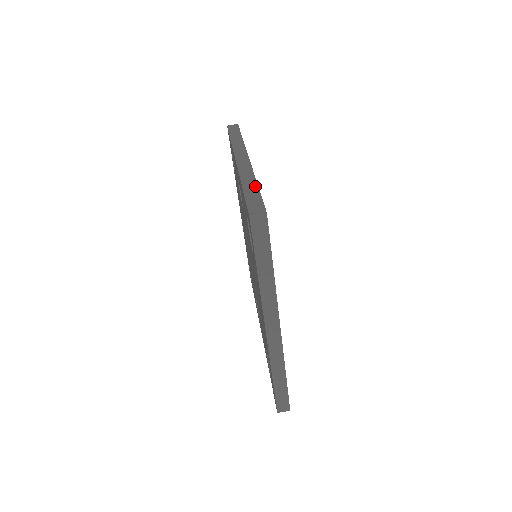
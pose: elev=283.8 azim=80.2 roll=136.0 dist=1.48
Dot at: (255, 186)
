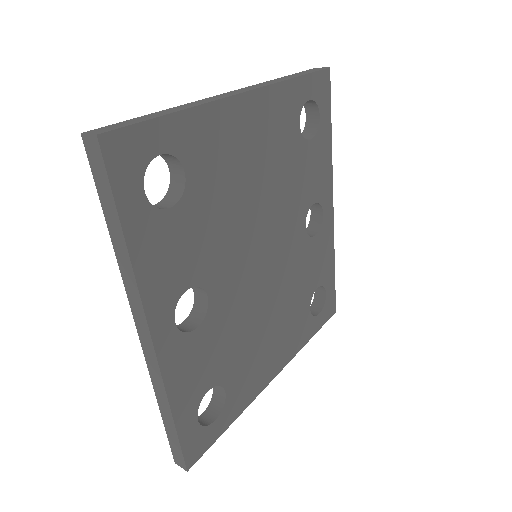
Dot at: (329, 131)
